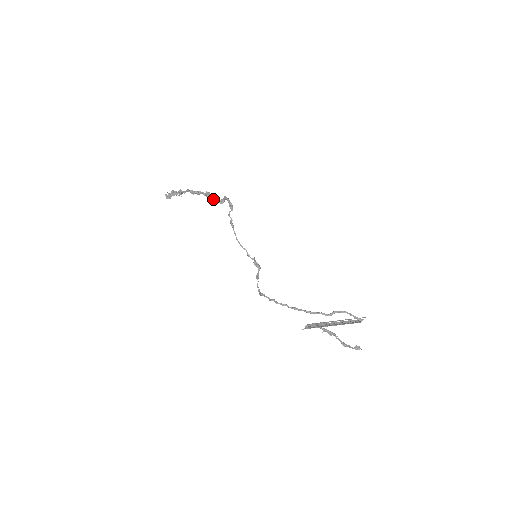
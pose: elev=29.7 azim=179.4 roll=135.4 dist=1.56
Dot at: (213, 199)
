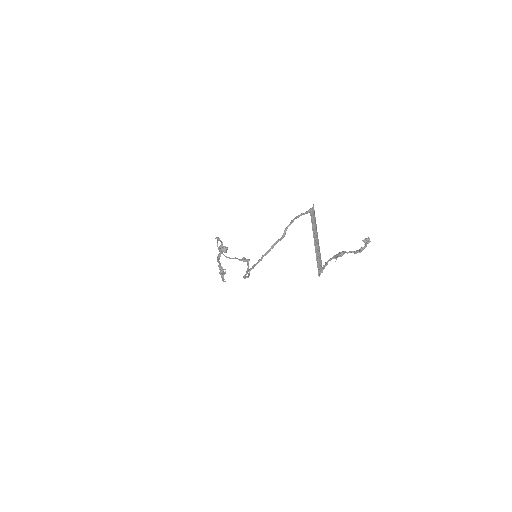
Dot at: (226, 250)
